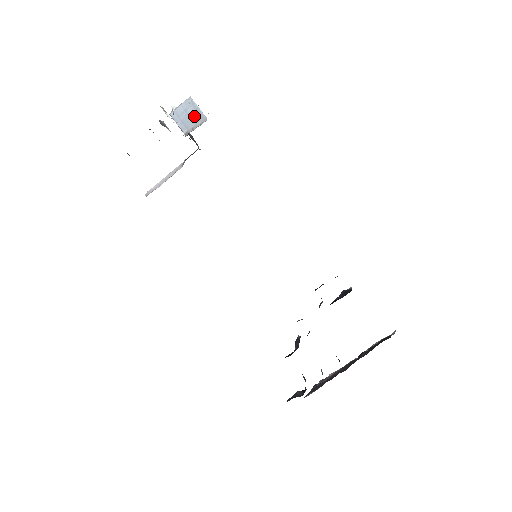
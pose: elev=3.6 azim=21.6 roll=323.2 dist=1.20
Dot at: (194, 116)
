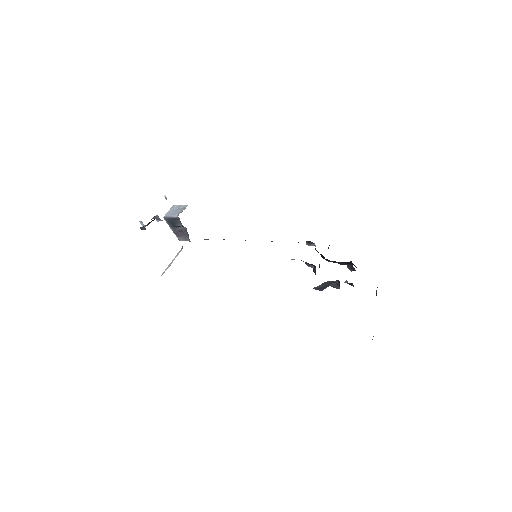
Dot at: (179, 209)
